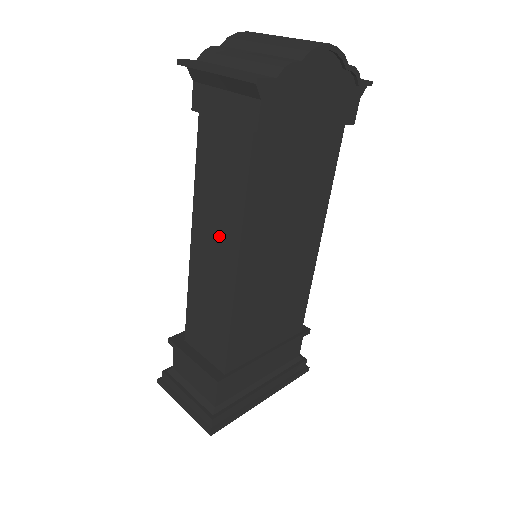
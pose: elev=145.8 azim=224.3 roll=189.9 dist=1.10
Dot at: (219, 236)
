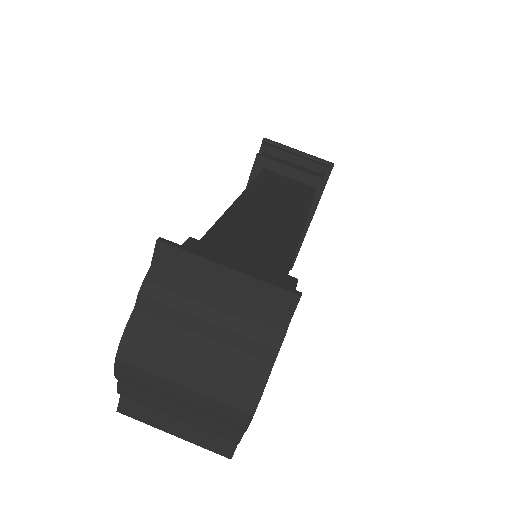
Dot at: occluded
